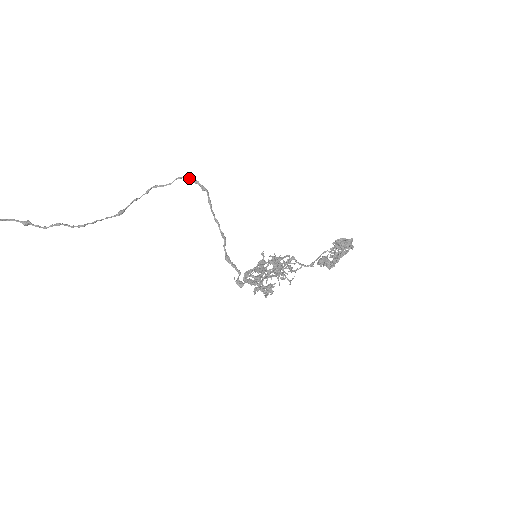
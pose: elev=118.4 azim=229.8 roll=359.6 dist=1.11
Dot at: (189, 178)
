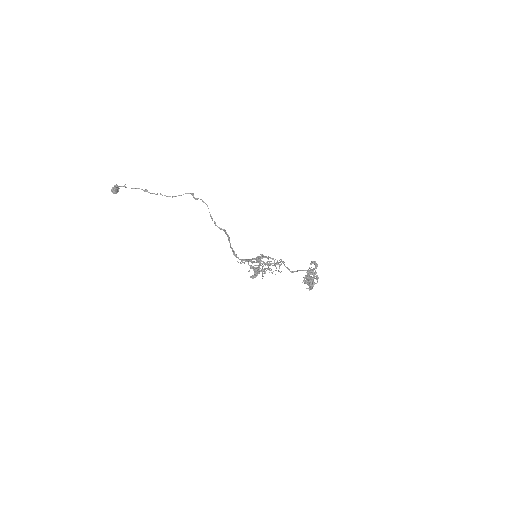
Dot at: occluded
